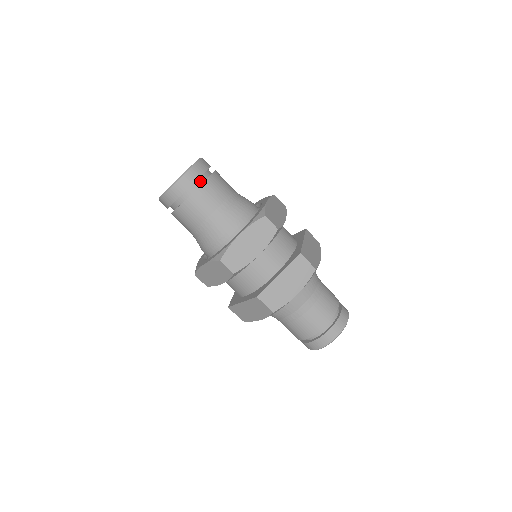
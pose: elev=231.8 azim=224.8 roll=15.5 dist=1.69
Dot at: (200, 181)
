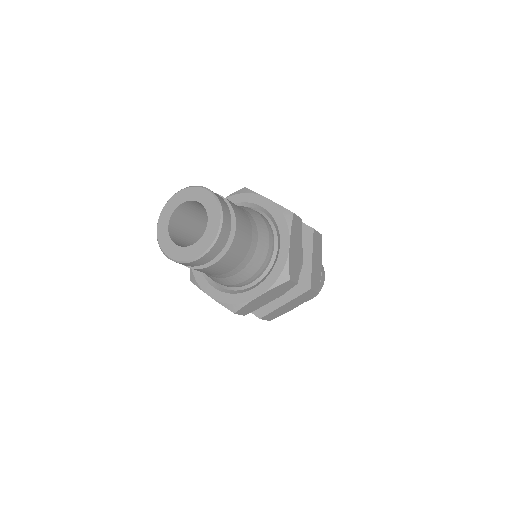
Dot at: (221, 248)
